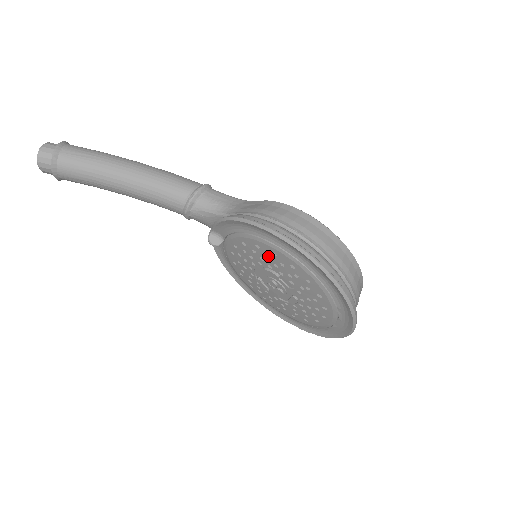
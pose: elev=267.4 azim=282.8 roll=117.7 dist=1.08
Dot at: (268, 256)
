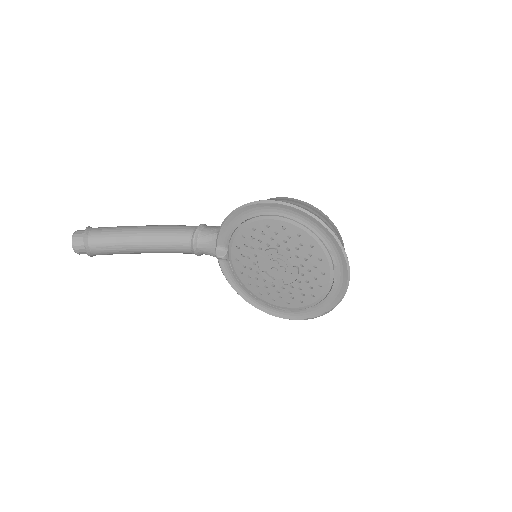
Dot at: (264, 234)
